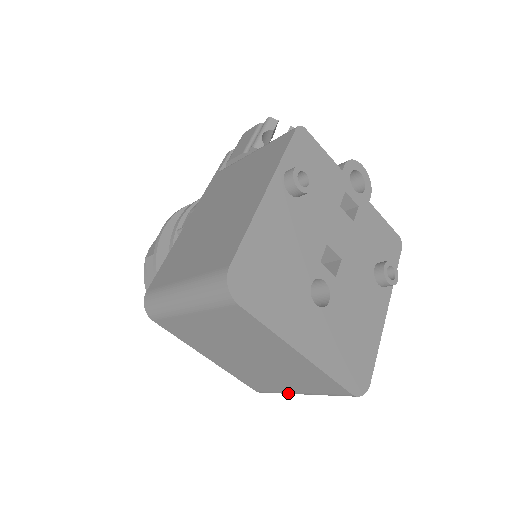
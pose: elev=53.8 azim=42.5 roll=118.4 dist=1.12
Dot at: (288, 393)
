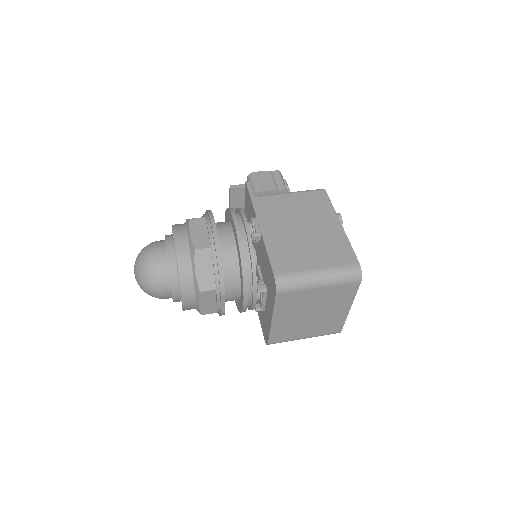
Dot at: occluded
